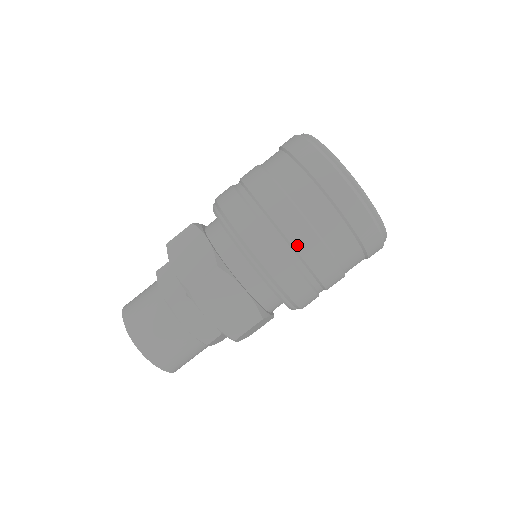
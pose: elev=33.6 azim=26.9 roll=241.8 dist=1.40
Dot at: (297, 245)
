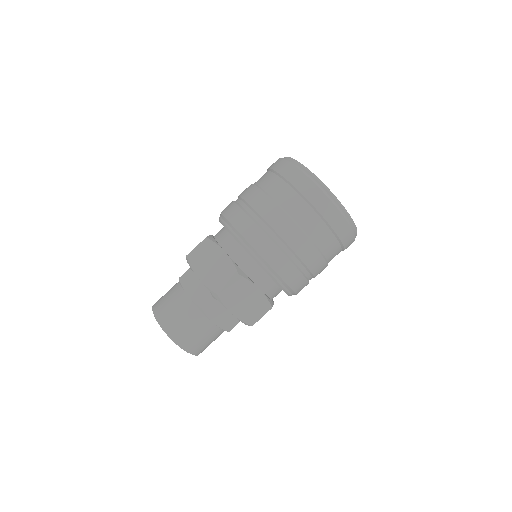
Dot at: (299, 253)
